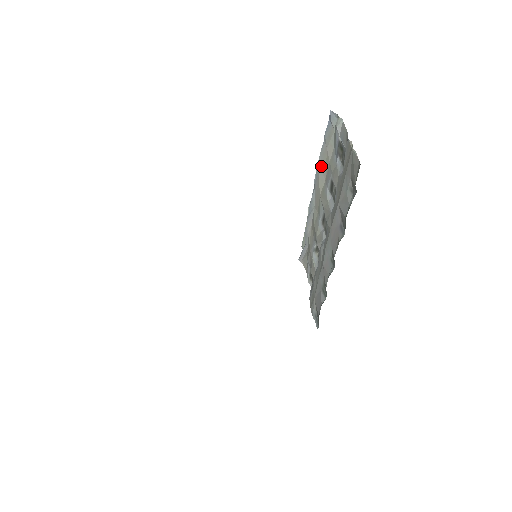
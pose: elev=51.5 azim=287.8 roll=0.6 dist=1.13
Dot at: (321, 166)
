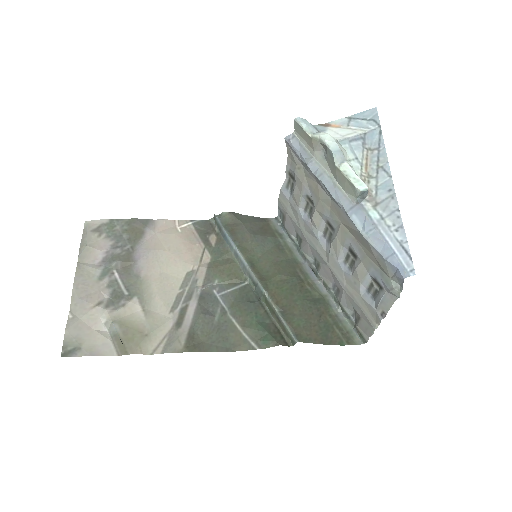
Dot at: (360, 238)
